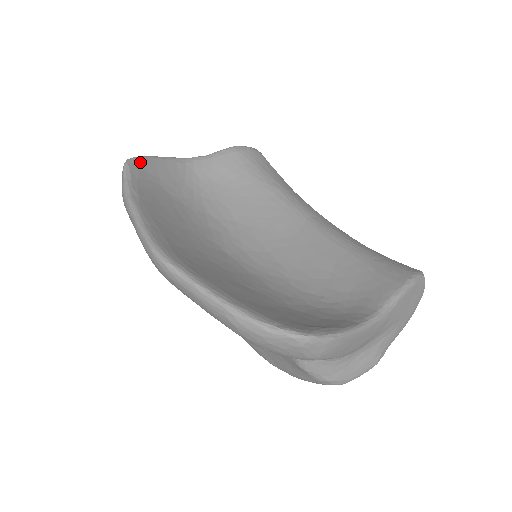
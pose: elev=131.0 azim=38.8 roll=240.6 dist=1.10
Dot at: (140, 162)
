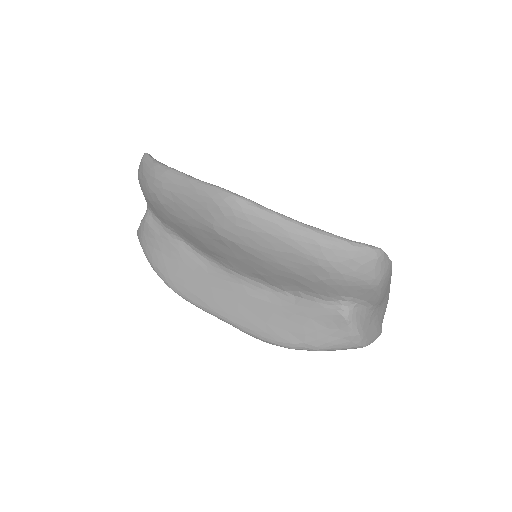
Dot at: occluded
